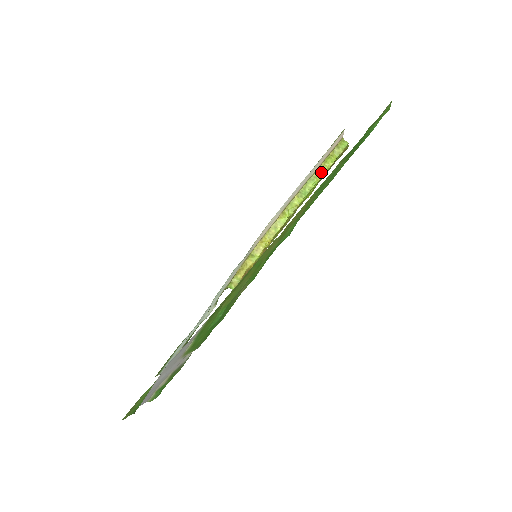
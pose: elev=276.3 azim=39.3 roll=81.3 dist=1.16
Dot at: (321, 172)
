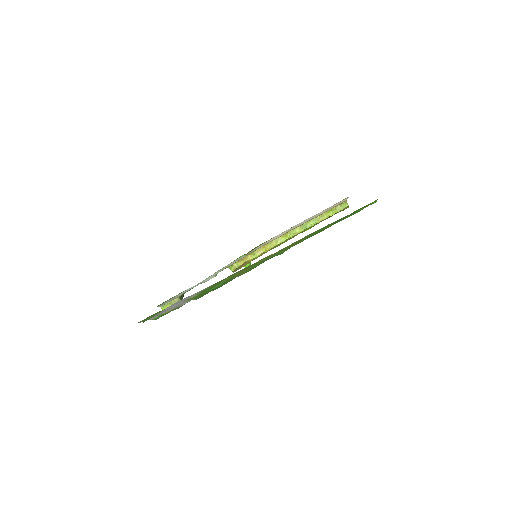
Dot at: (322, 217)
